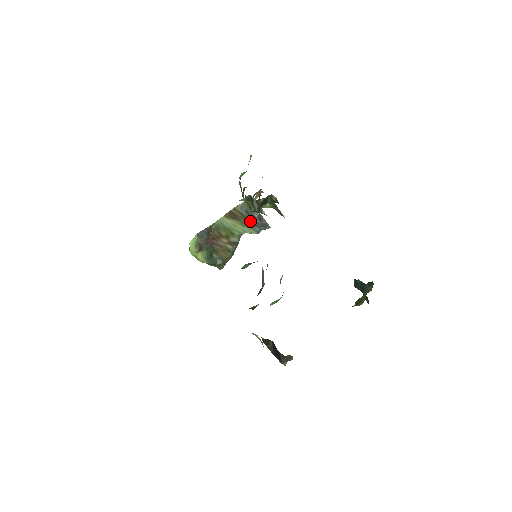
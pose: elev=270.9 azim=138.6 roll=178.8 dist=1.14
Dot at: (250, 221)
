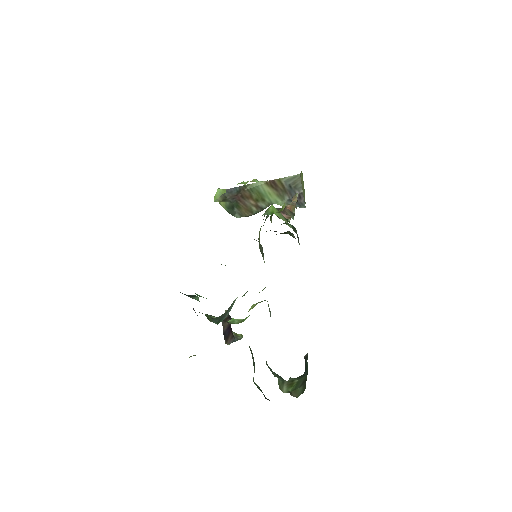
Dot at: (288, 195)
